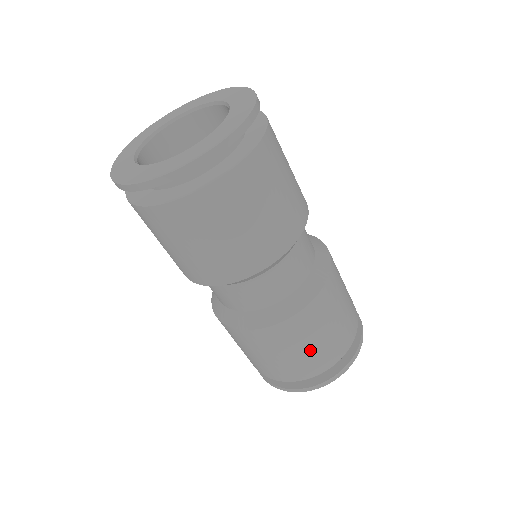
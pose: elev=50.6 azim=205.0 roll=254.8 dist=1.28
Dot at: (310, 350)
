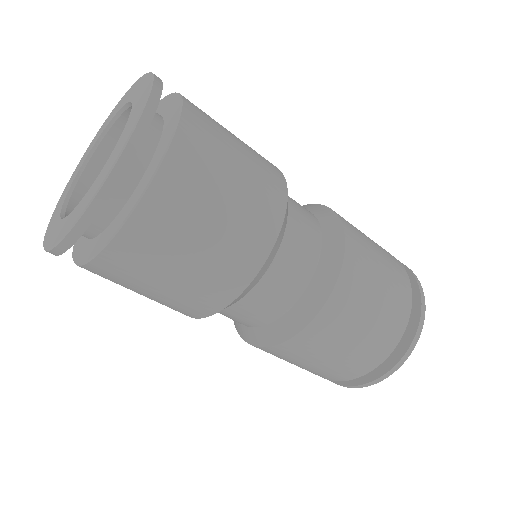
Dot at: (370, 325)
